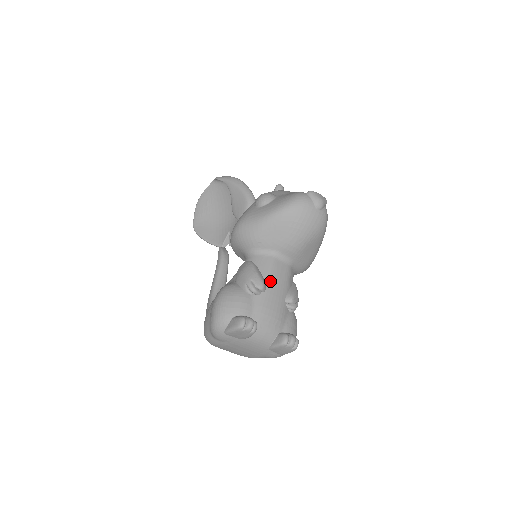
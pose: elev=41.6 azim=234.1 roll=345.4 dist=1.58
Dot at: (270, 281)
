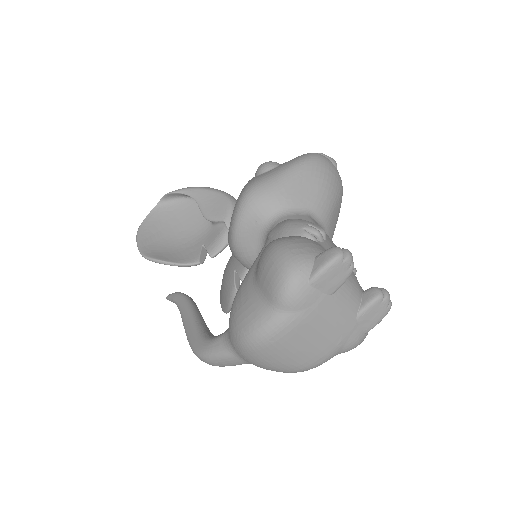
Dot at: occluded
